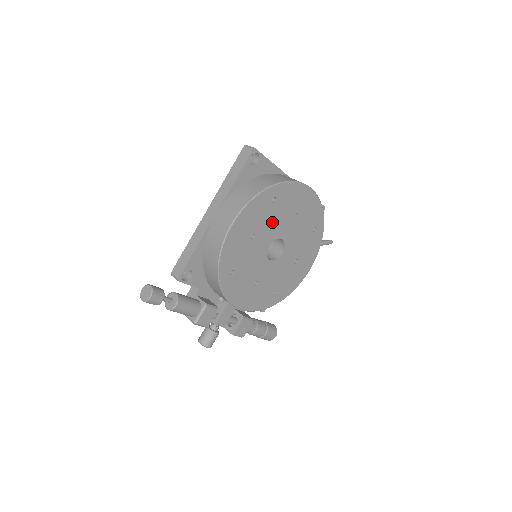
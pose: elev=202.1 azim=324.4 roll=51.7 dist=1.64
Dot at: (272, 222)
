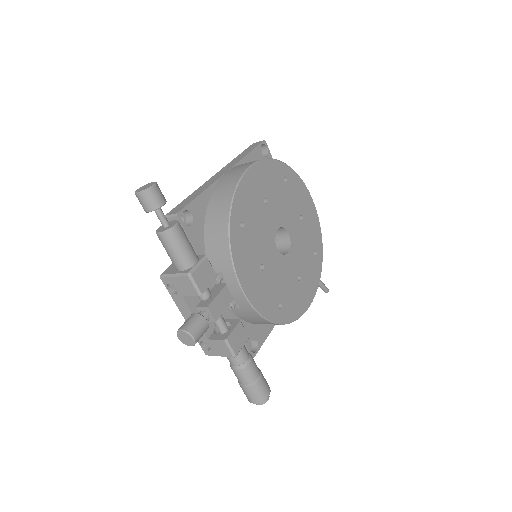
Dot at: (282, 203)
